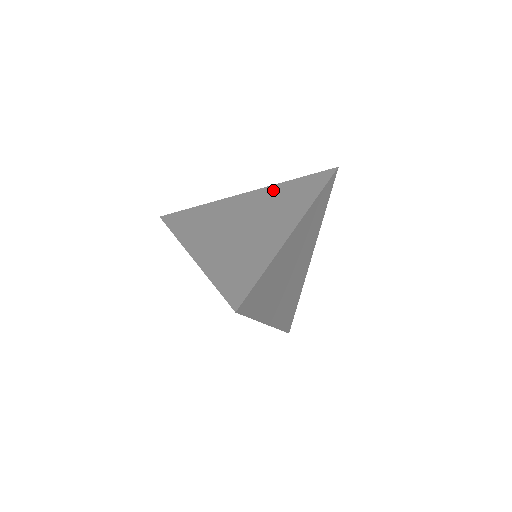
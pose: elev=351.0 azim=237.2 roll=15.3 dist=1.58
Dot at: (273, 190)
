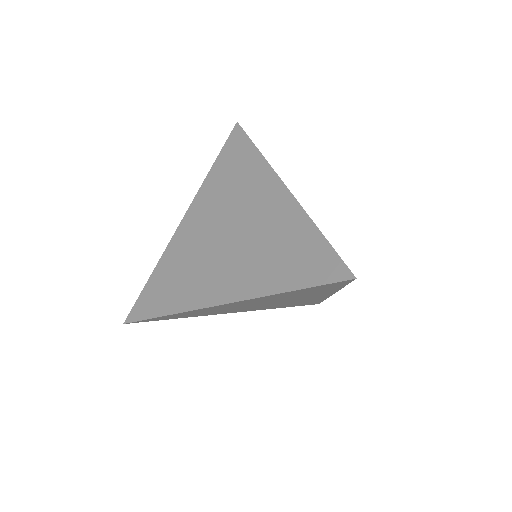
Dot at: (208, 190)
